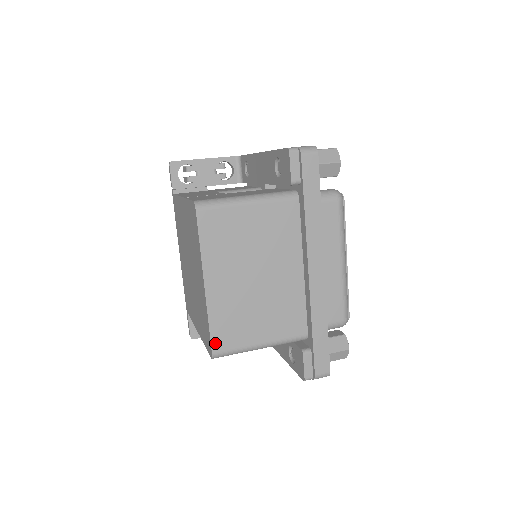
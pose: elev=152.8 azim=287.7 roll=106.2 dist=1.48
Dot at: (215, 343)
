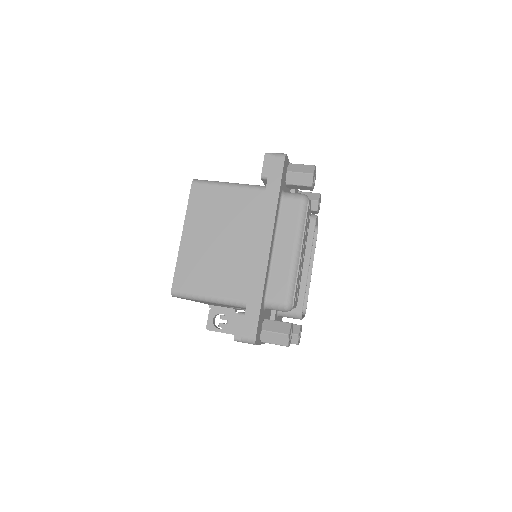
Dot at: (176, 282)
